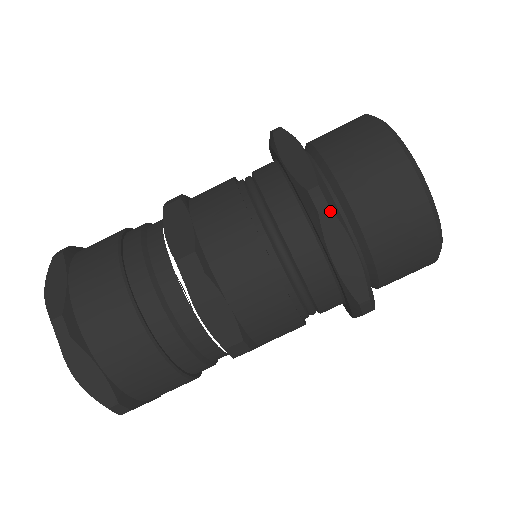
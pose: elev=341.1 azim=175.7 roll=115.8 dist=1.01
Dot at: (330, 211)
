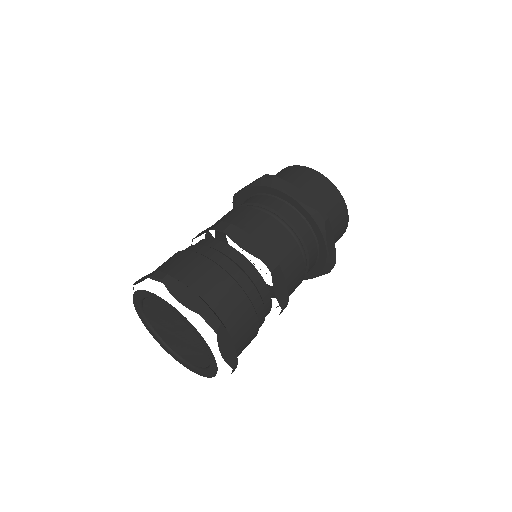
Dot at: (276, 177)
